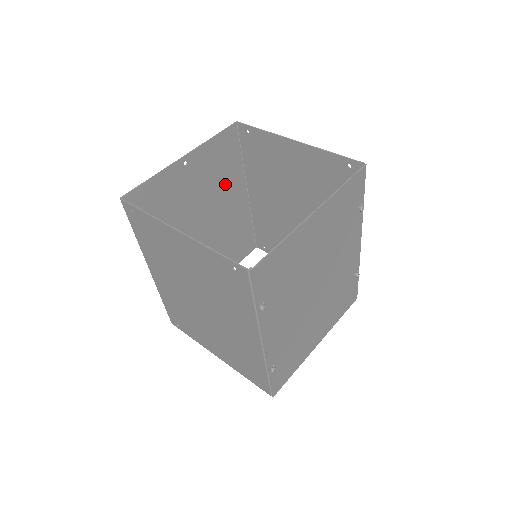
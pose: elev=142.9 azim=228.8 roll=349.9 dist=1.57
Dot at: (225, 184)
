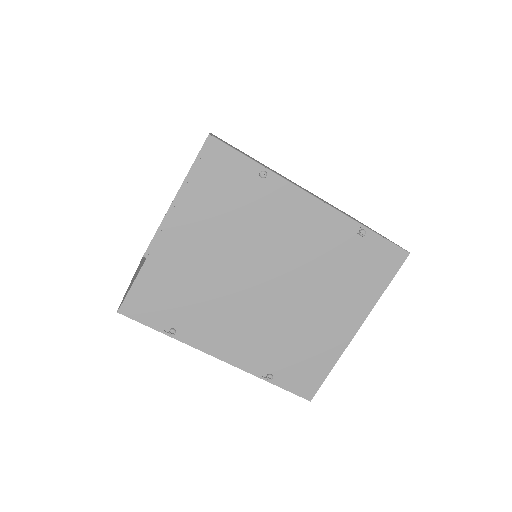
Dot at: occluded
